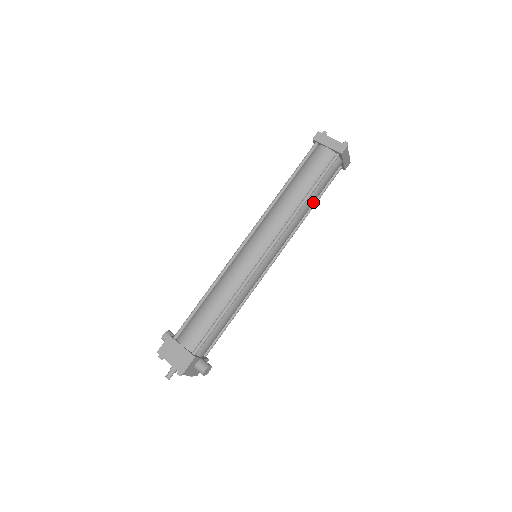
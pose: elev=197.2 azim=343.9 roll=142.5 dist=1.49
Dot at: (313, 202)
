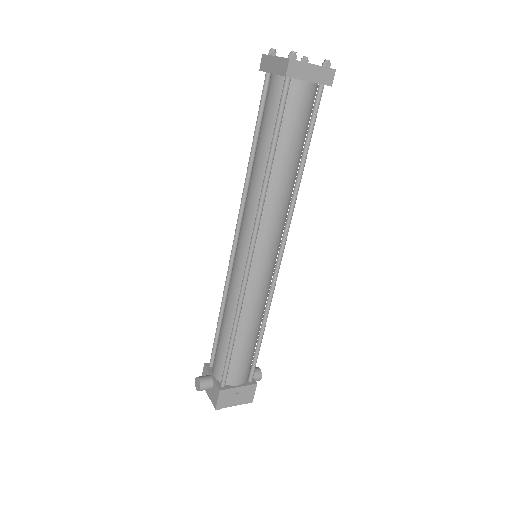
Dot at: occluded
